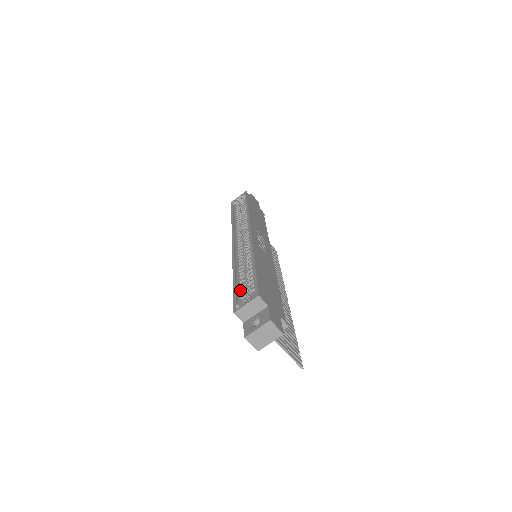
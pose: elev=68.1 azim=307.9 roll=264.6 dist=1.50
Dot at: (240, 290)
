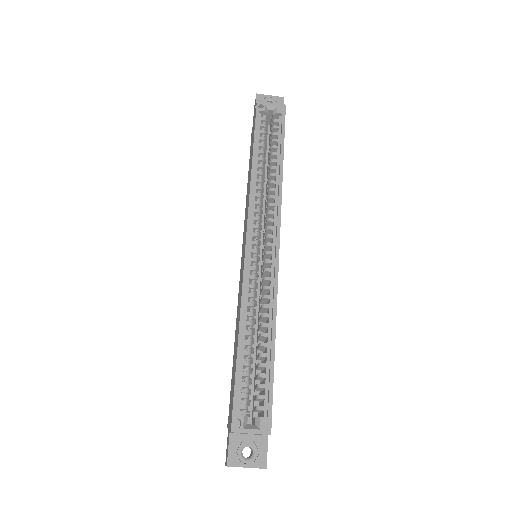
Dot at: (242, 376)
